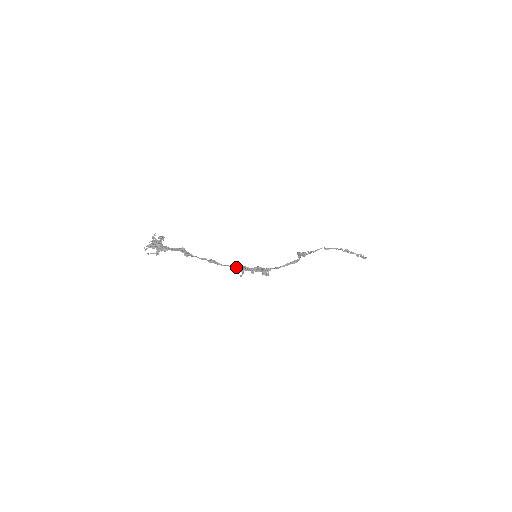
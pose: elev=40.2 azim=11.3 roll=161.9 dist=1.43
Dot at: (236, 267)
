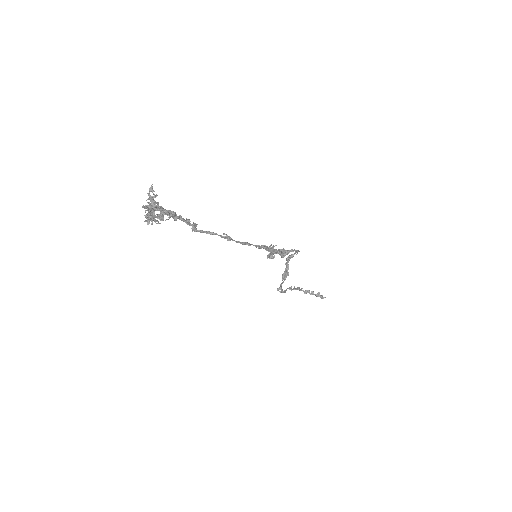
Dot at: (255, 245)
